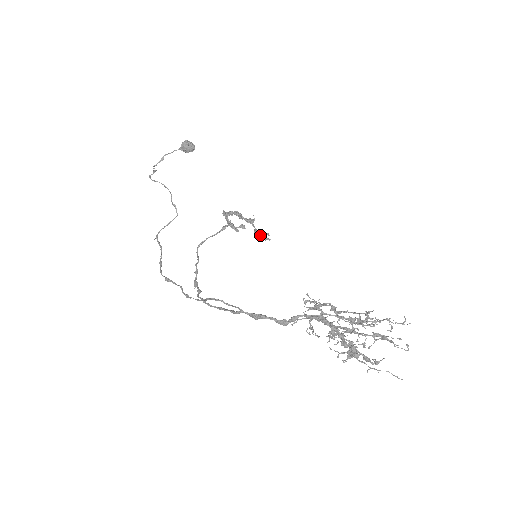
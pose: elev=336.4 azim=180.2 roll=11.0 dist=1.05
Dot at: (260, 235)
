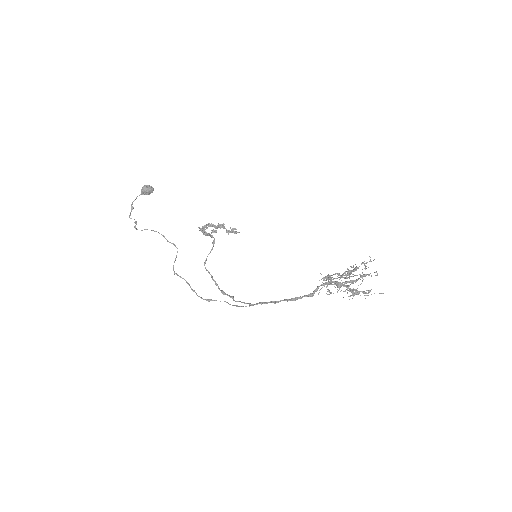
Dot at: occluded
